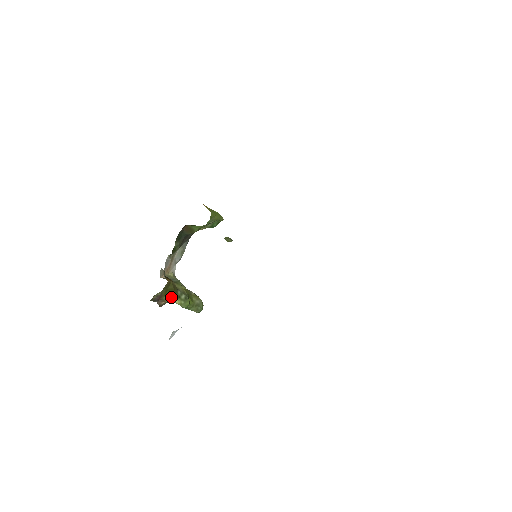
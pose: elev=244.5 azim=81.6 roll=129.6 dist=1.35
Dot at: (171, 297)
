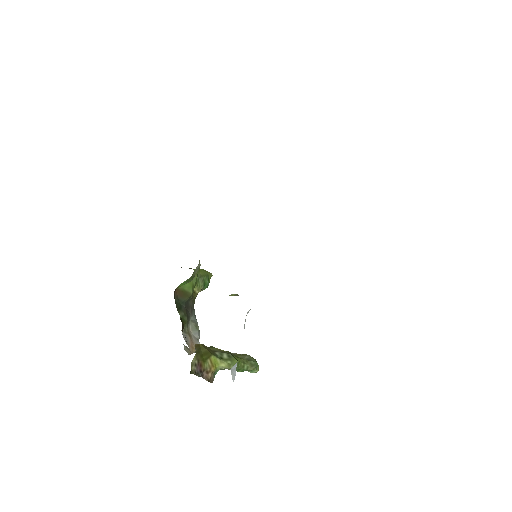
Dot at: (213, 363)
